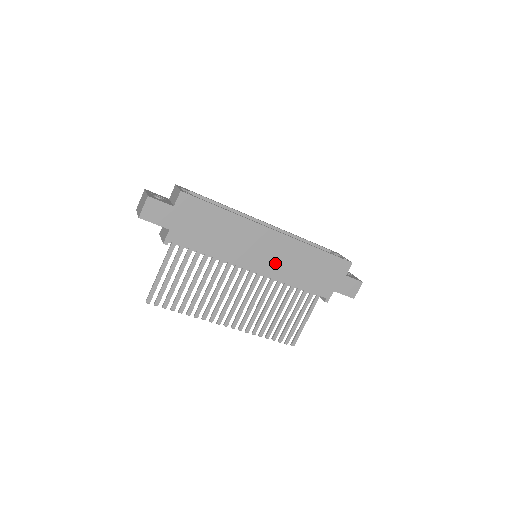
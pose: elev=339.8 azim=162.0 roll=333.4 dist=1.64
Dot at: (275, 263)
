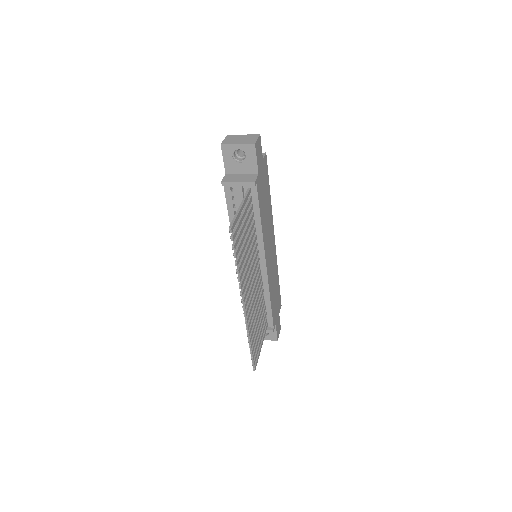
Dot at: (270, 267)
